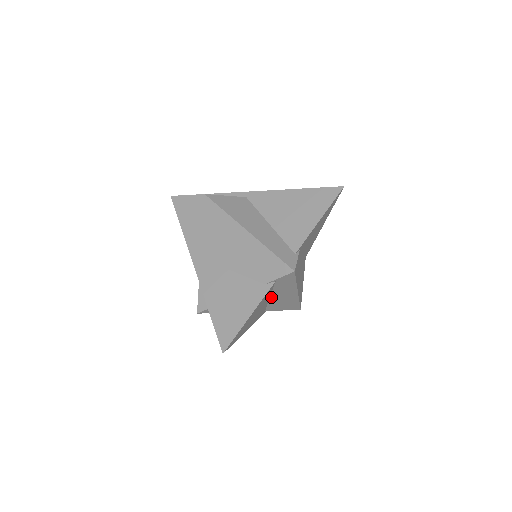
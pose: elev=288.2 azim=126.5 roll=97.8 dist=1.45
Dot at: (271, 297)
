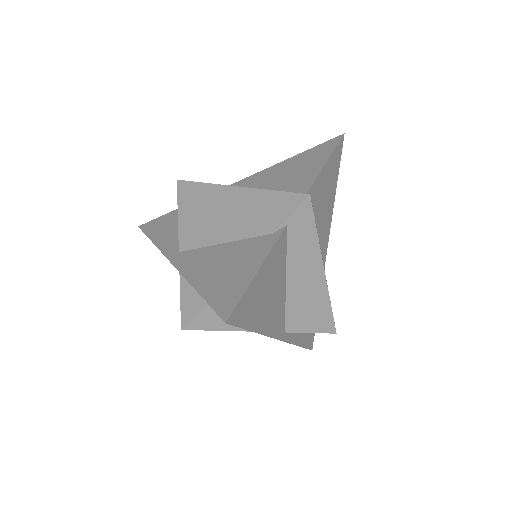
Dot at: (287, 282)
